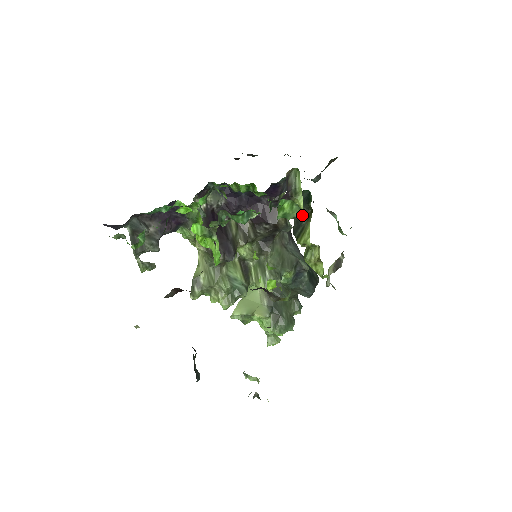
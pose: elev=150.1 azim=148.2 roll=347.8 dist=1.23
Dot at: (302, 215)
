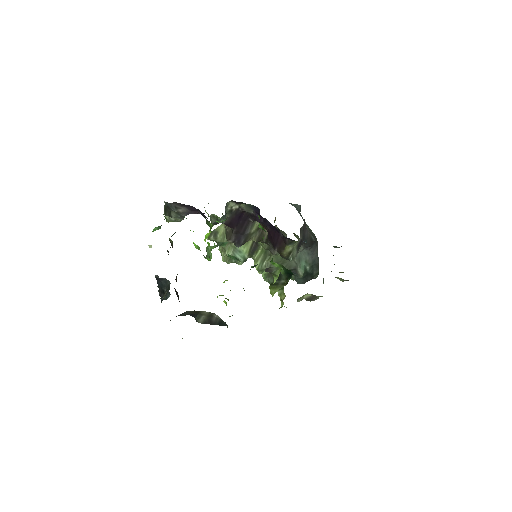
Dot at: (283, 277)
